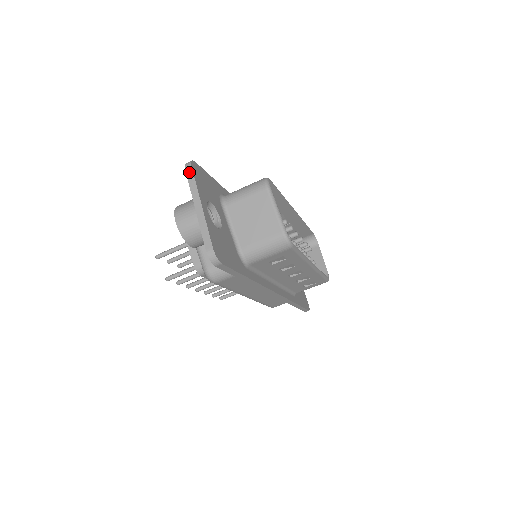
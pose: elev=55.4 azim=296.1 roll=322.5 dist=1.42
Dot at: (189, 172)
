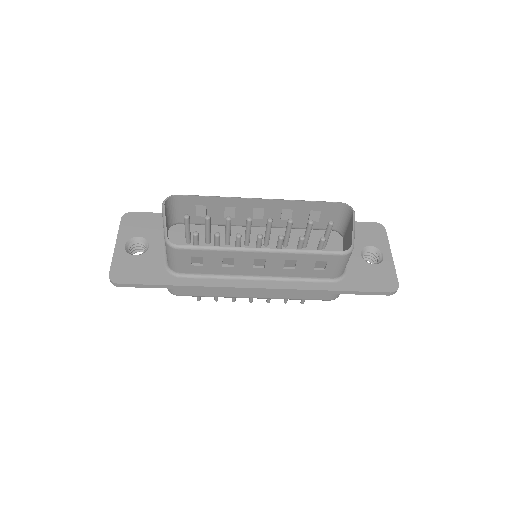
Dot at: (121, 223)
